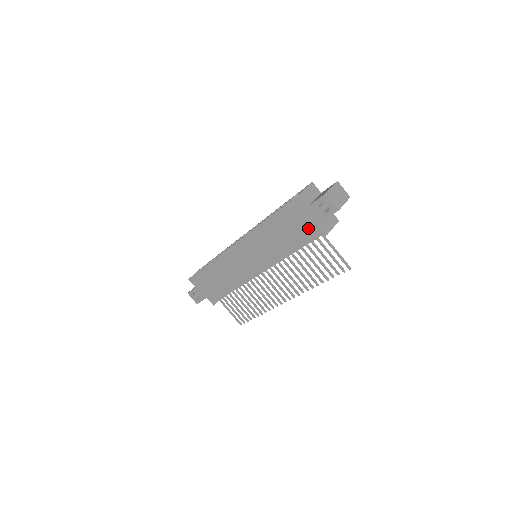
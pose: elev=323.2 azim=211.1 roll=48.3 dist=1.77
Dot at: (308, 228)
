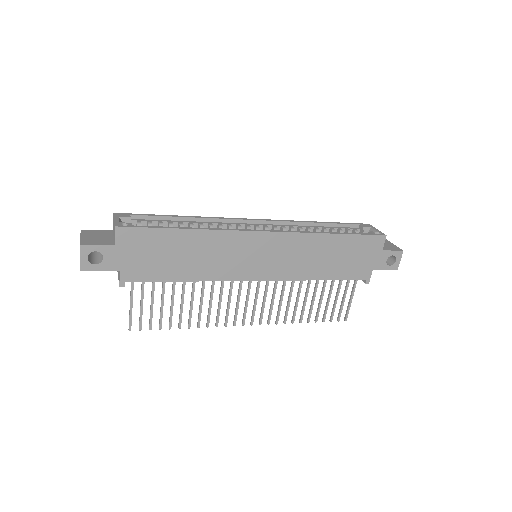
Dot at: (361, 268)
